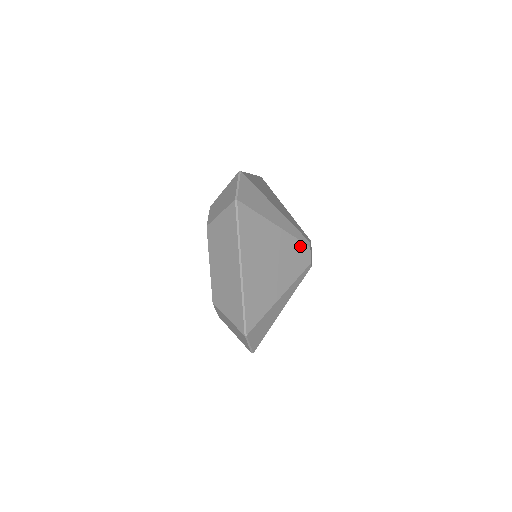
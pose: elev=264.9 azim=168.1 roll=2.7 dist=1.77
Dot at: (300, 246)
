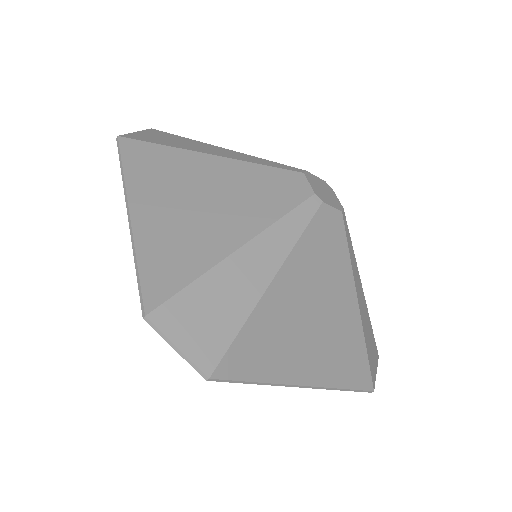
Dot at: (276, 174)
